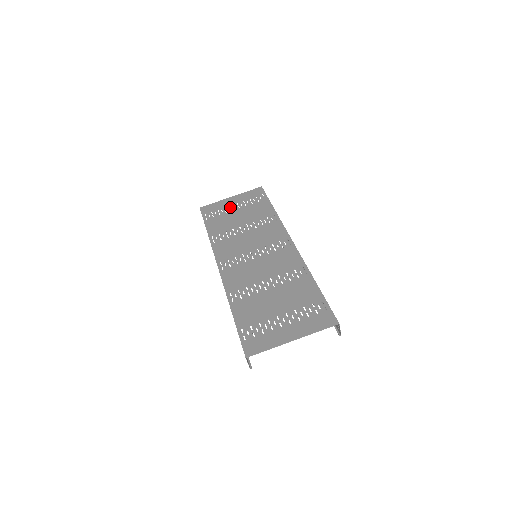
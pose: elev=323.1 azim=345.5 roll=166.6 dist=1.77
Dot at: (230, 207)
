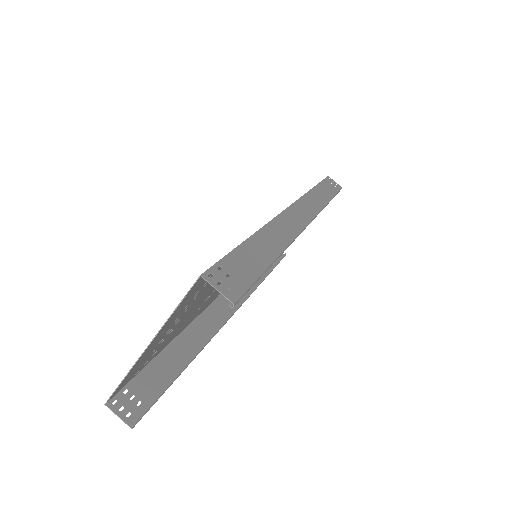
Dot at: occluded
